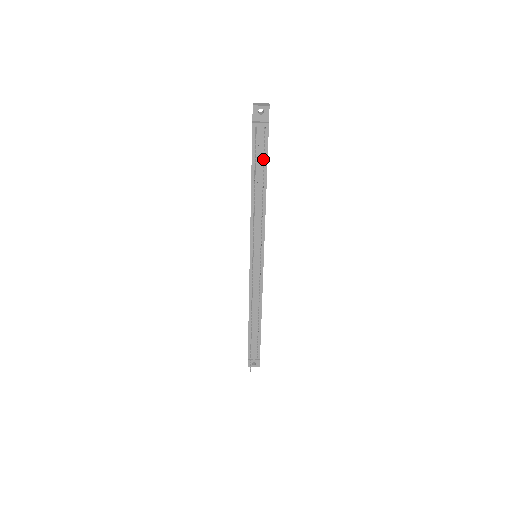
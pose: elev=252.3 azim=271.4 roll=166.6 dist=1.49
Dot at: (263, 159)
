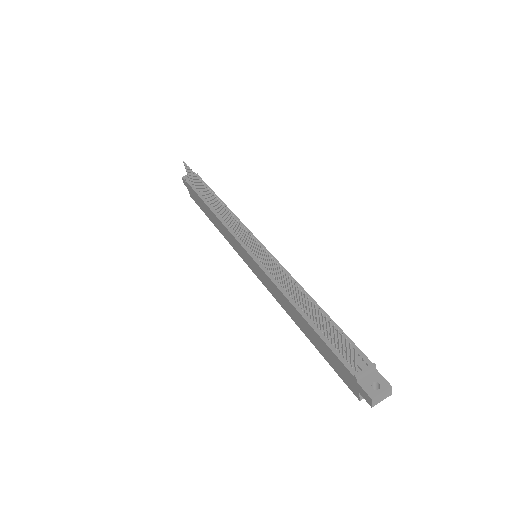
Dot at: occluded
